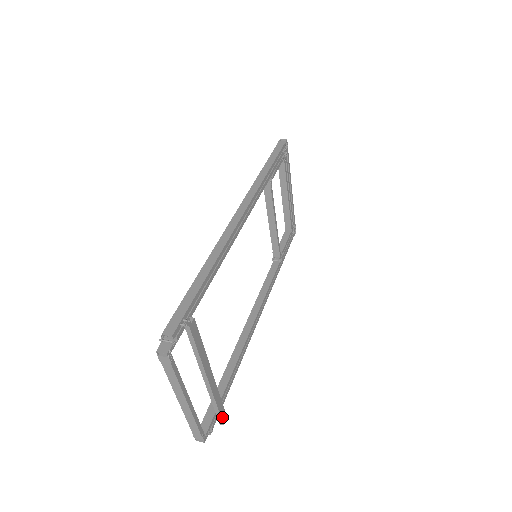
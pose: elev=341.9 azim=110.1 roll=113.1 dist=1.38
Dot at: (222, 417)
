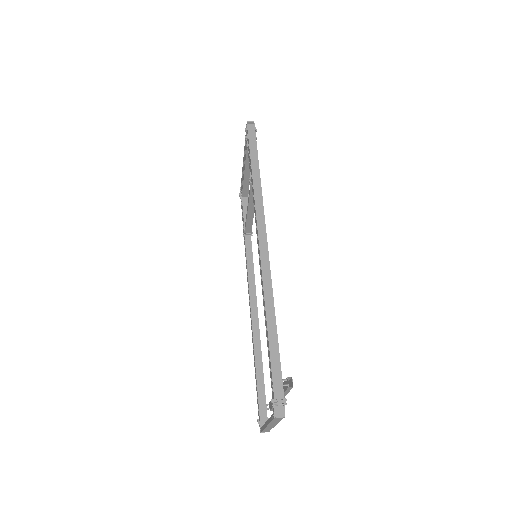
Dot at: occluded
